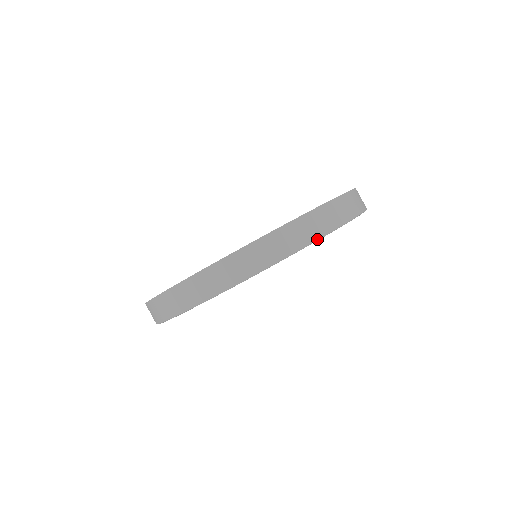
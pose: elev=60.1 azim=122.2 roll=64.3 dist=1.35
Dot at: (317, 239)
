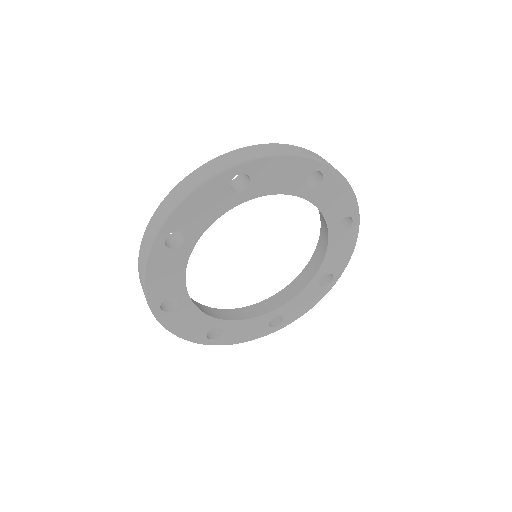
Dot at: (316, 159)
